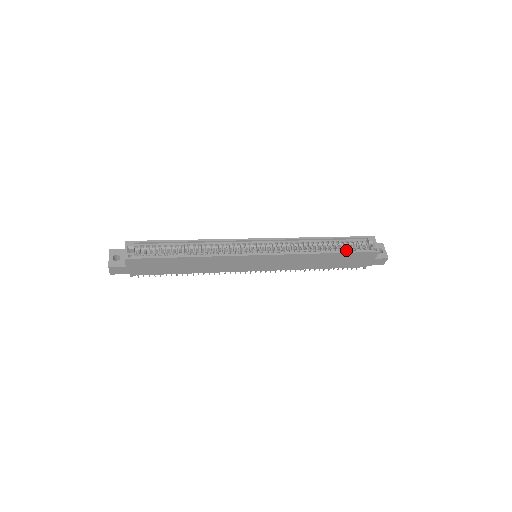
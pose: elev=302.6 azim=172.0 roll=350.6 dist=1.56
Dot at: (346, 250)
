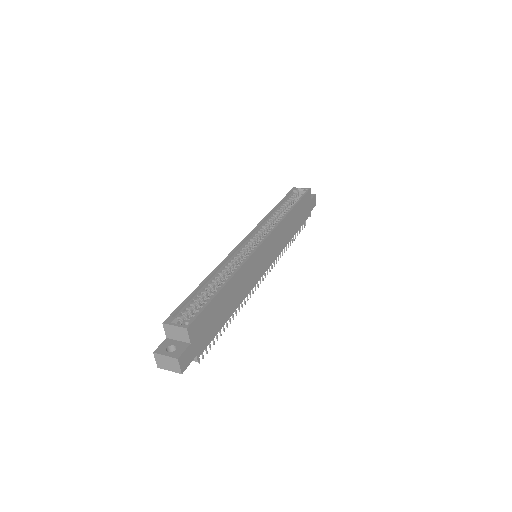
Dot at: (295, 202)
